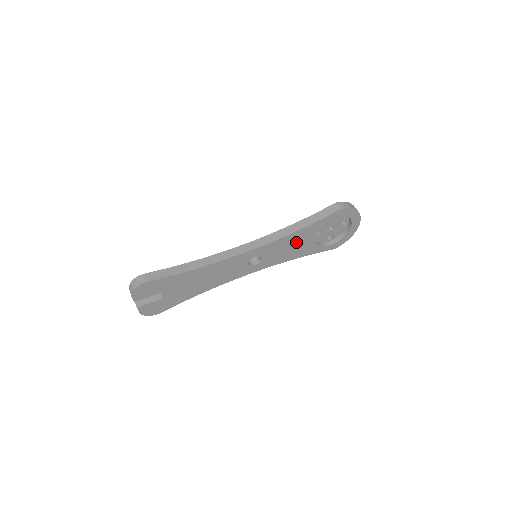
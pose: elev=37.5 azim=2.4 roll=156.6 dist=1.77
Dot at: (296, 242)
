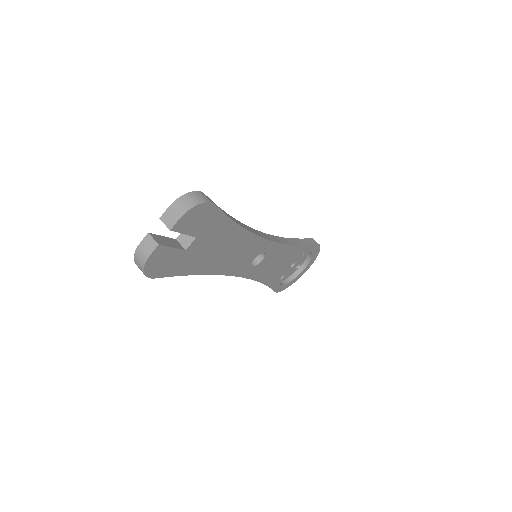
Dot at: (283, 260)
